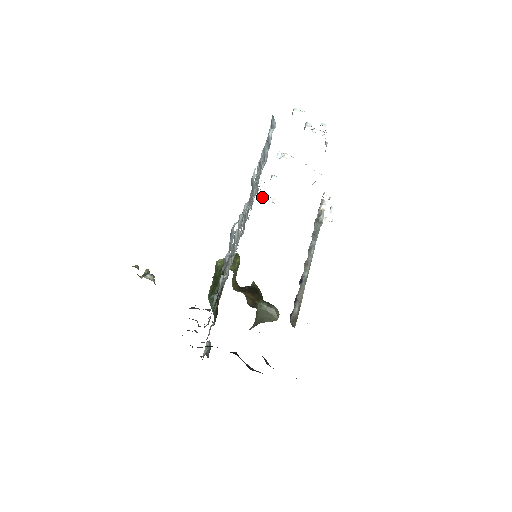
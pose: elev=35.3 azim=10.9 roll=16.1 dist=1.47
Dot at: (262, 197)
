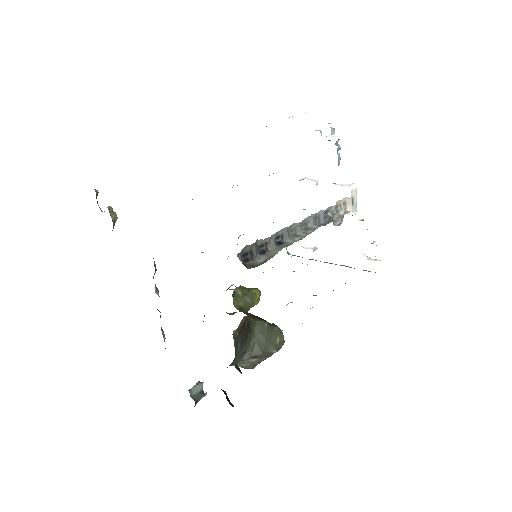
Dot at: occluded
